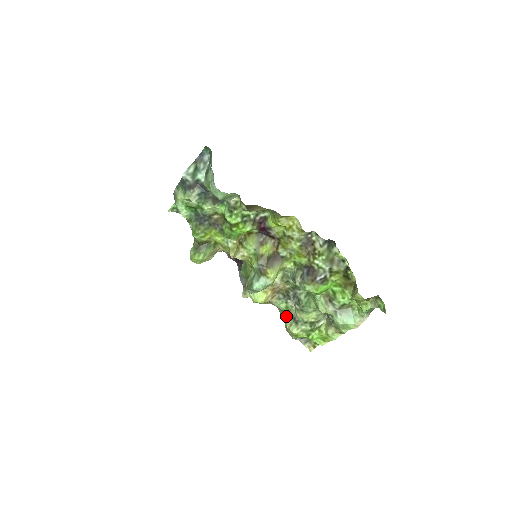
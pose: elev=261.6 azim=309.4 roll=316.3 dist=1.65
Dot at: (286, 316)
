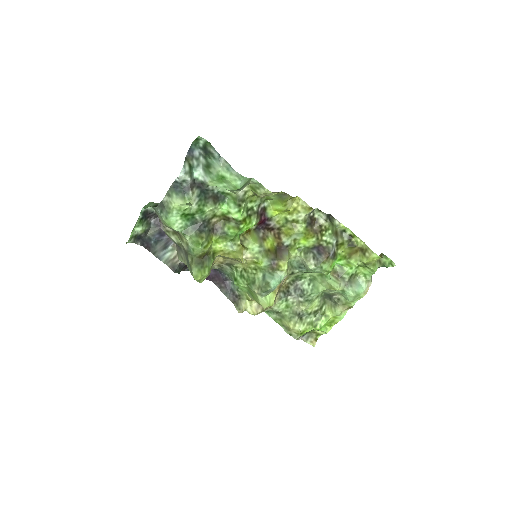
Dot at: (287, 316)
